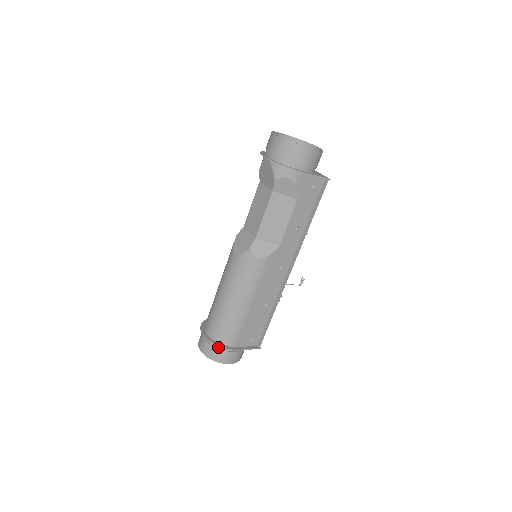
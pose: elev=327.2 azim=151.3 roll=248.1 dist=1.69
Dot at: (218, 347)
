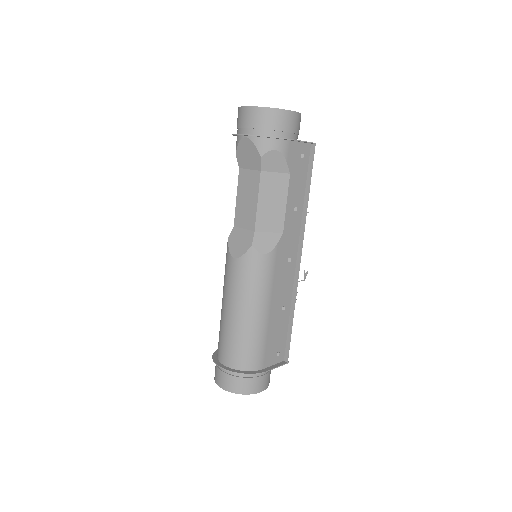
Dot at: (244, 376)
